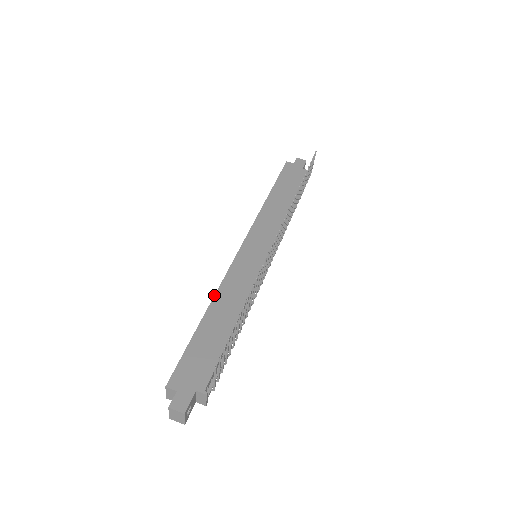
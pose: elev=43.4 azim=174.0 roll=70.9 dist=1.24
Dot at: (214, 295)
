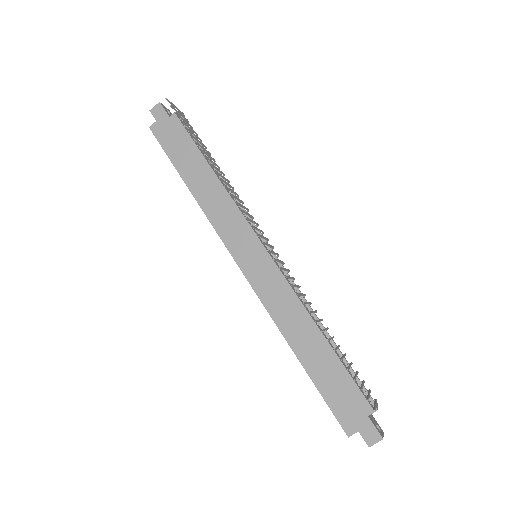
Dot at: occluded
